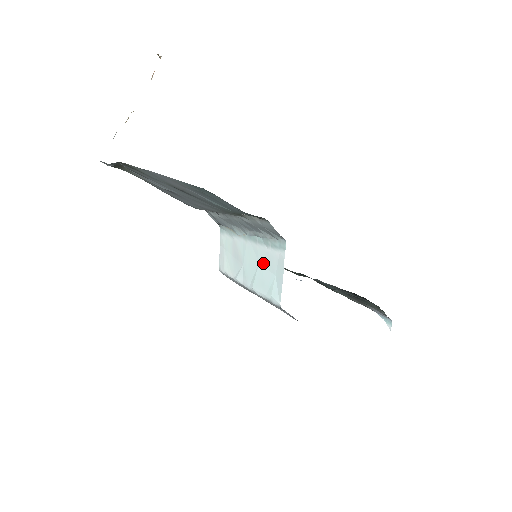
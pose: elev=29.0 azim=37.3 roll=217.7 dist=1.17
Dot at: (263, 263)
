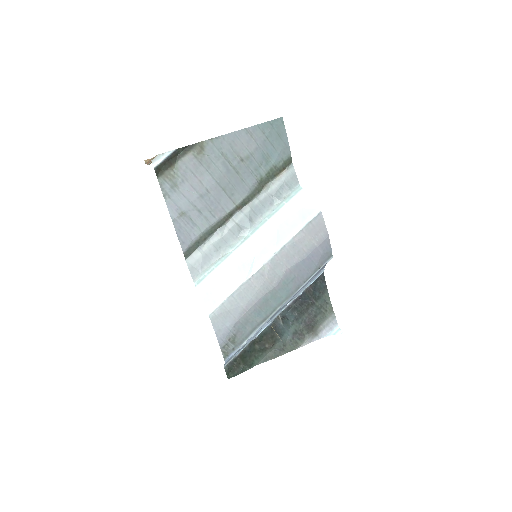
Dot at: (283, 220)
